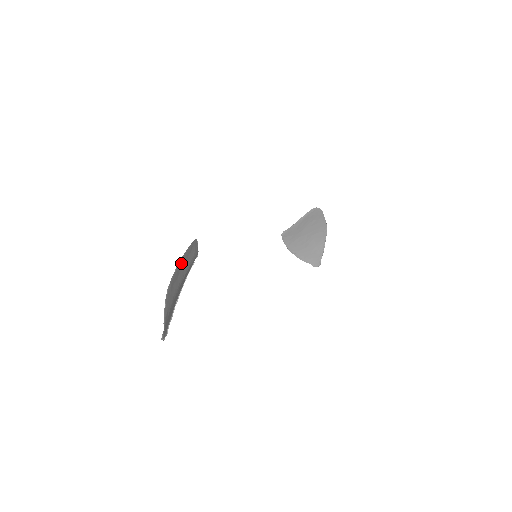
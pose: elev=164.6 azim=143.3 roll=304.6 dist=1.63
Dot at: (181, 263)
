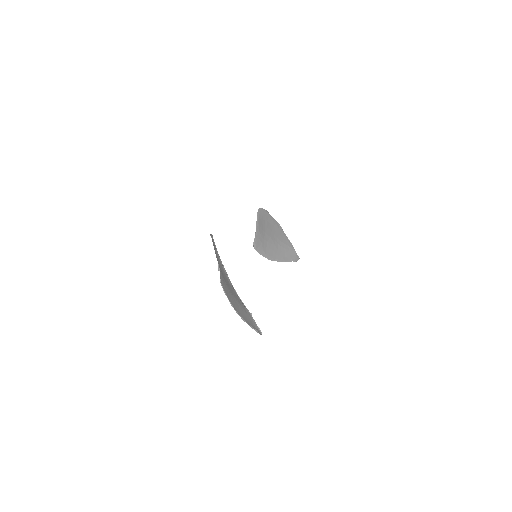
Dot at: (217, 256)
